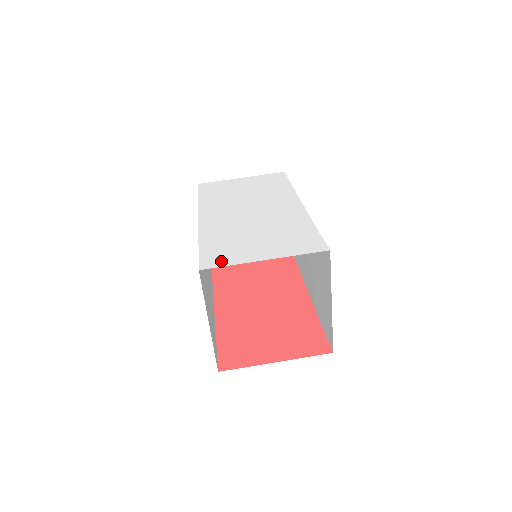
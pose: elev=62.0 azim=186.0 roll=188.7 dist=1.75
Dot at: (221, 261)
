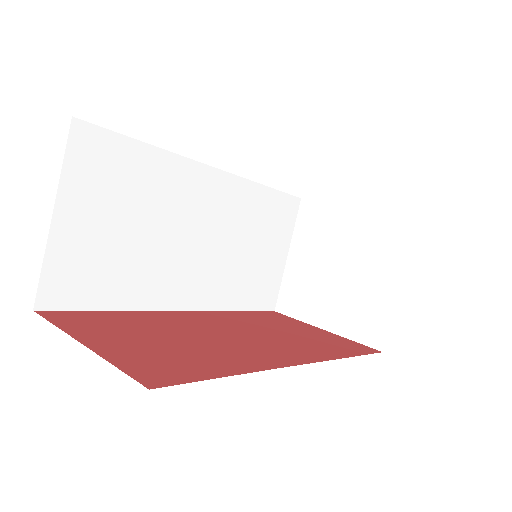
Dot at: occluded
